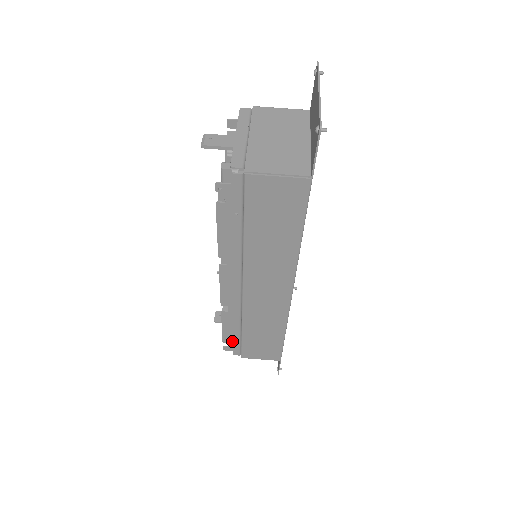
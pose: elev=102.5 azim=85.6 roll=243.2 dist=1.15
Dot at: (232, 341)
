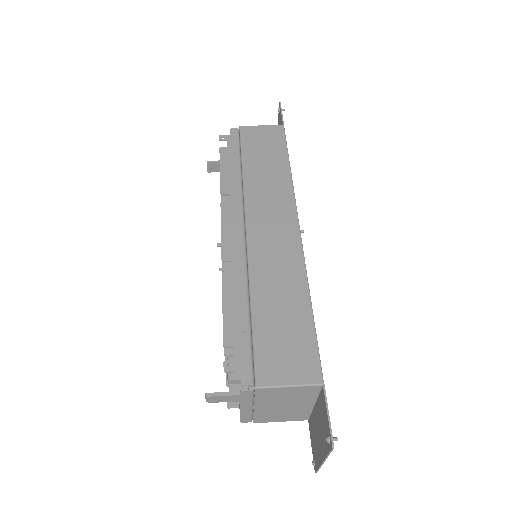
Dot at: (238, 341)
